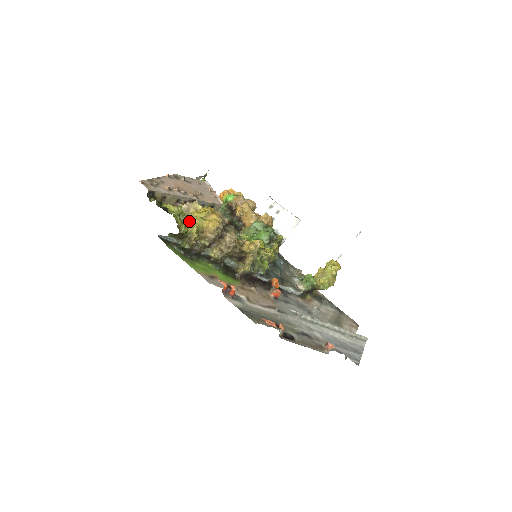
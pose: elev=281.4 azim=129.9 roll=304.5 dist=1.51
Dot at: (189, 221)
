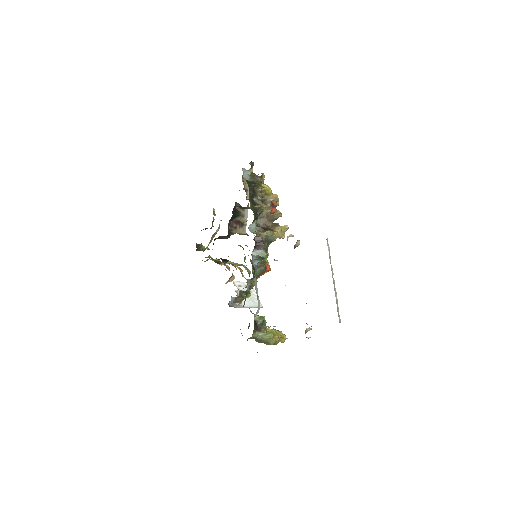
Dot at: occluded
